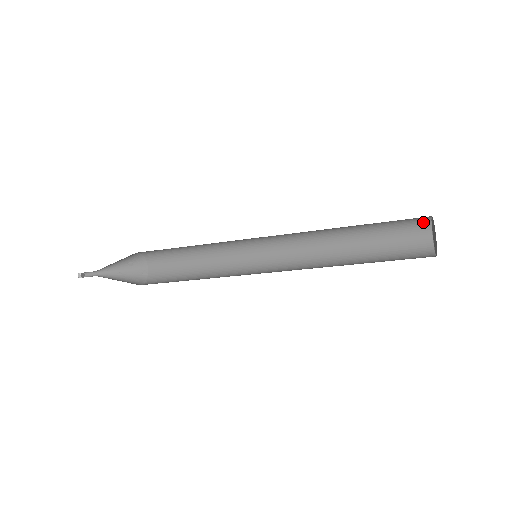
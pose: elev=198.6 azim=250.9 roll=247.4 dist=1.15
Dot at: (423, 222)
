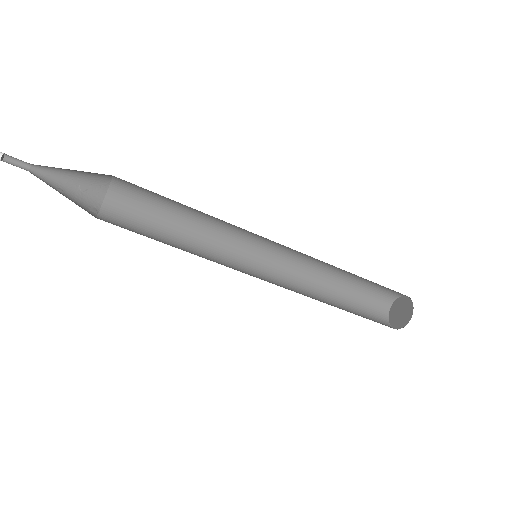
Dot at: (387, 301)
